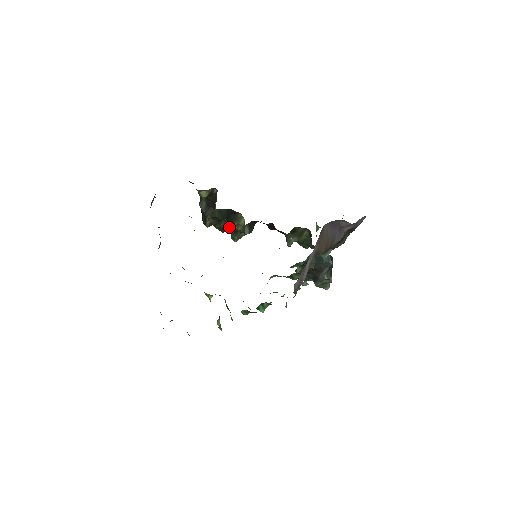
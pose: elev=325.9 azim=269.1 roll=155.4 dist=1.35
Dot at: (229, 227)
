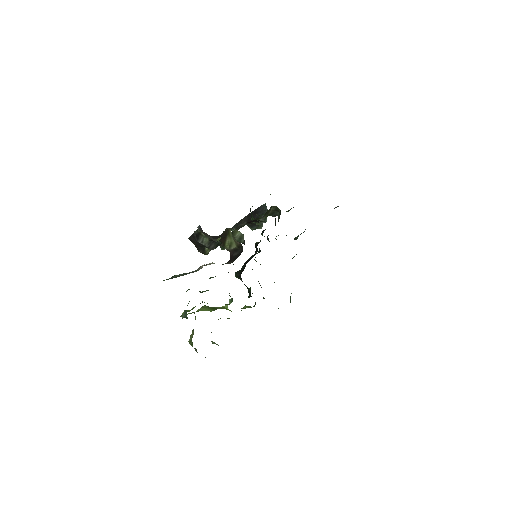
Dot at: occluded
